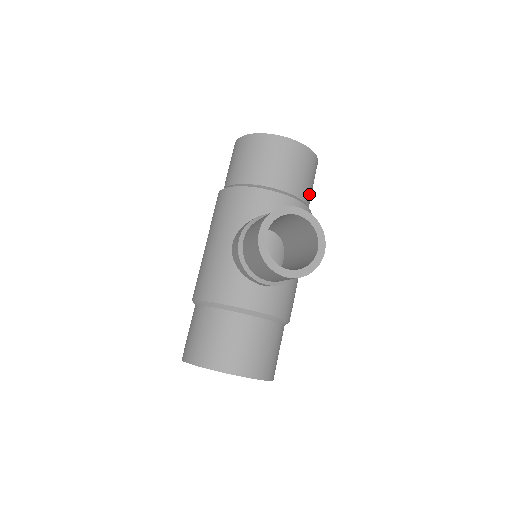
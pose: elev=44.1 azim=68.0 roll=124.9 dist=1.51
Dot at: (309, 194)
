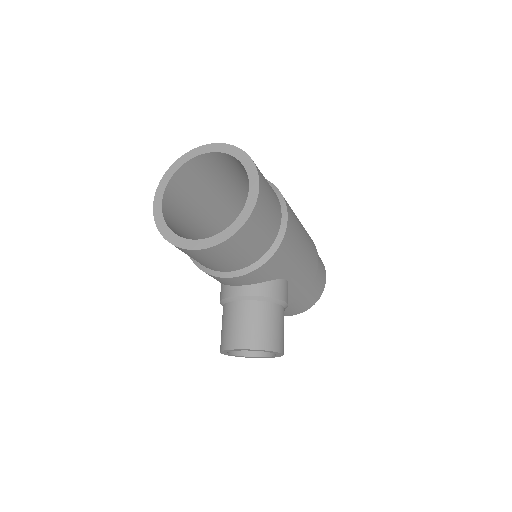
Dot at: (264, 243)
